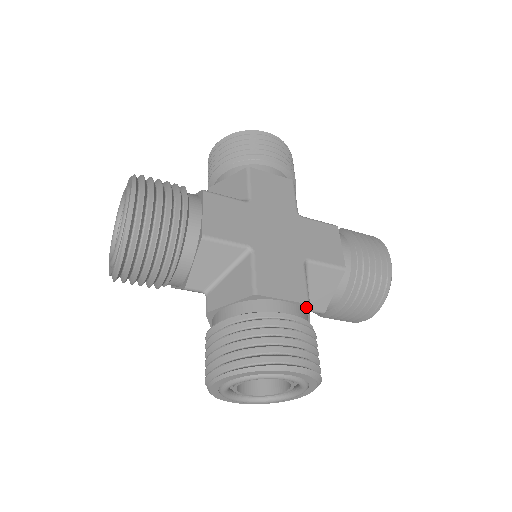
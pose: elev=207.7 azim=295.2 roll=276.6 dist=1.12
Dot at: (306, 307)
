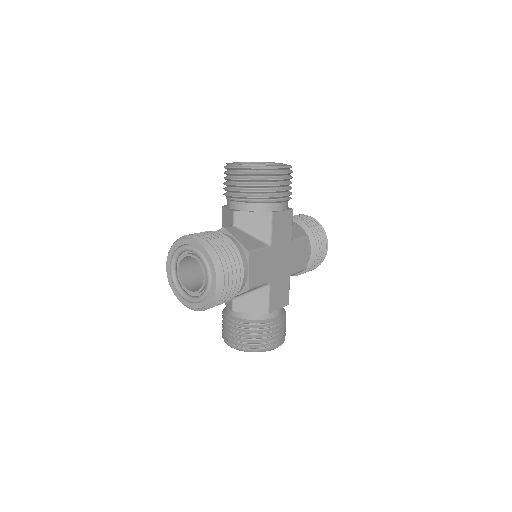
Dot at: occluded
